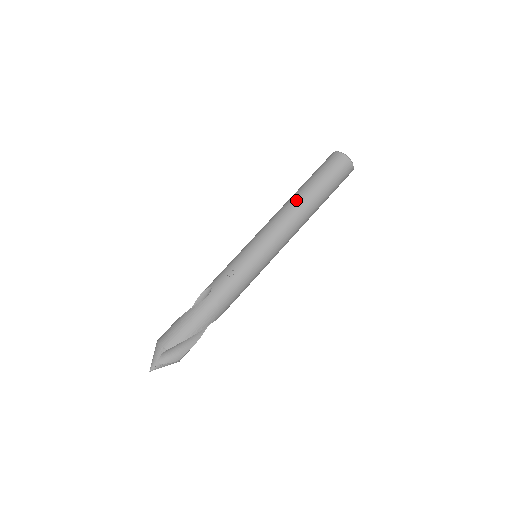
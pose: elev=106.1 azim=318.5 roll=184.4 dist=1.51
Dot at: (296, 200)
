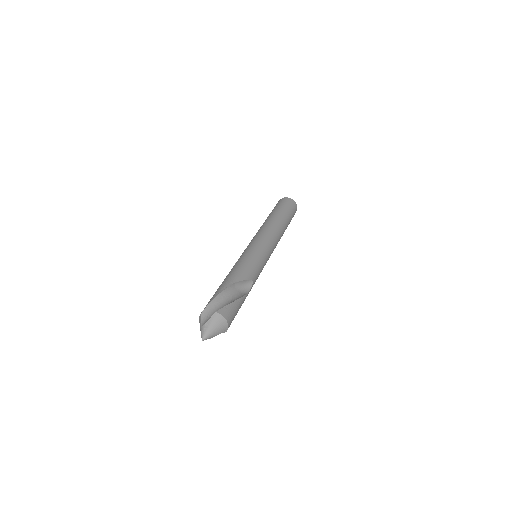
Dot at: occluded
